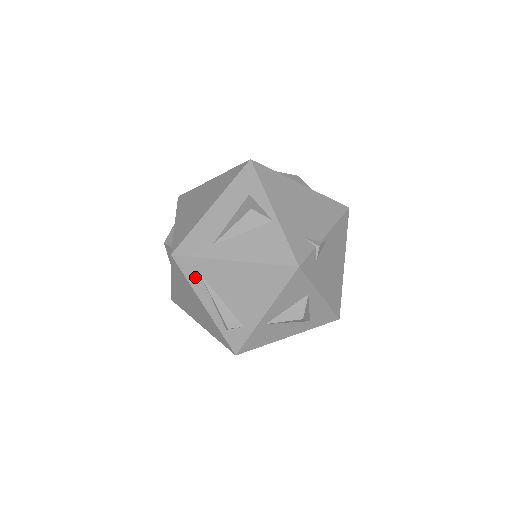
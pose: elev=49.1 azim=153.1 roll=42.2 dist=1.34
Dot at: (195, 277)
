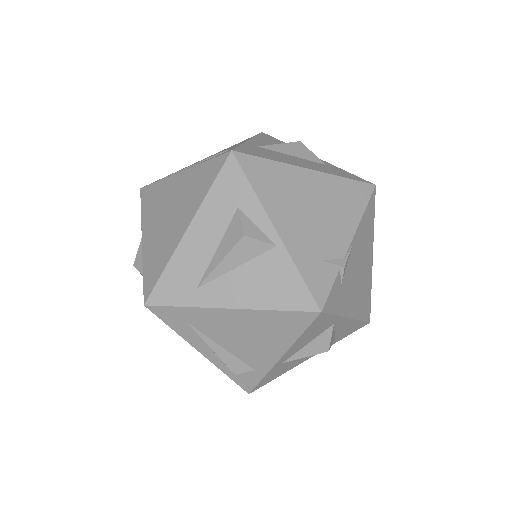
Dot at: (182, 326)
